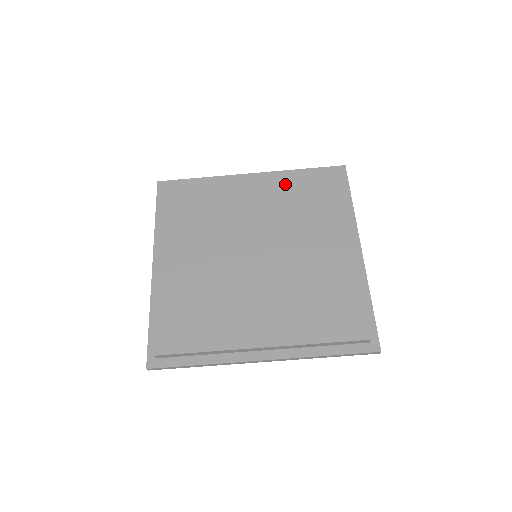
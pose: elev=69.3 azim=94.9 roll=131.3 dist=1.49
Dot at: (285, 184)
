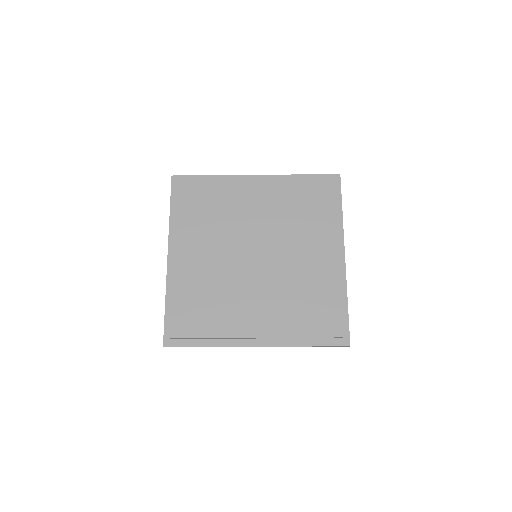
Dot at: (285, 191)
